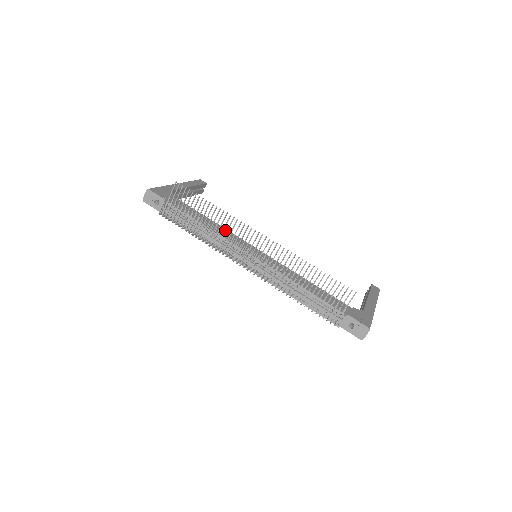
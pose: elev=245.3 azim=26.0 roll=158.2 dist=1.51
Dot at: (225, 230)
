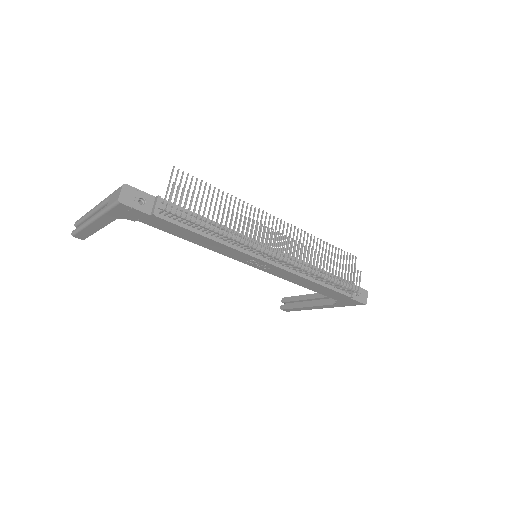
Dot at: occluded
